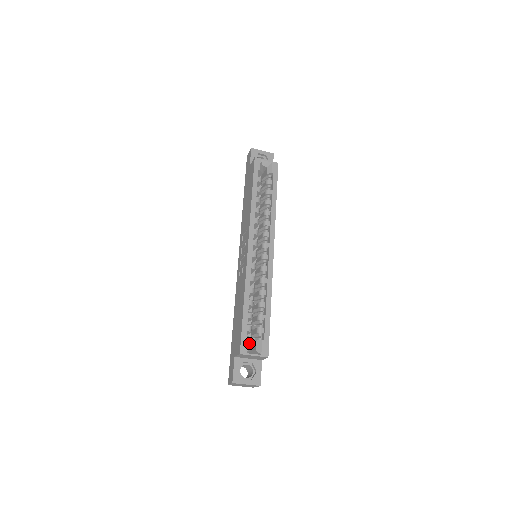
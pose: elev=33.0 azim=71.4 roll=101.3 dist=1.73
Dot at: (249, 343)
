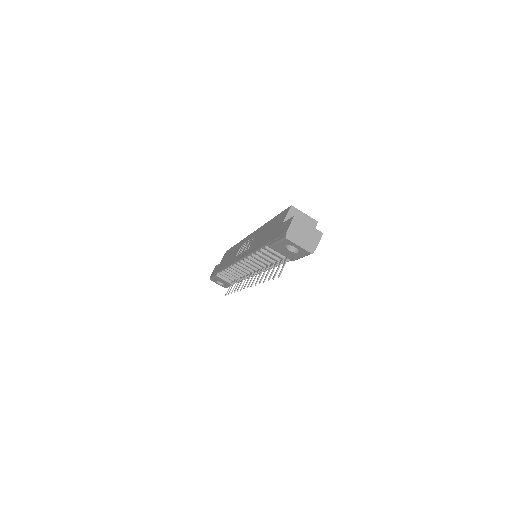
Dot at: occluded
